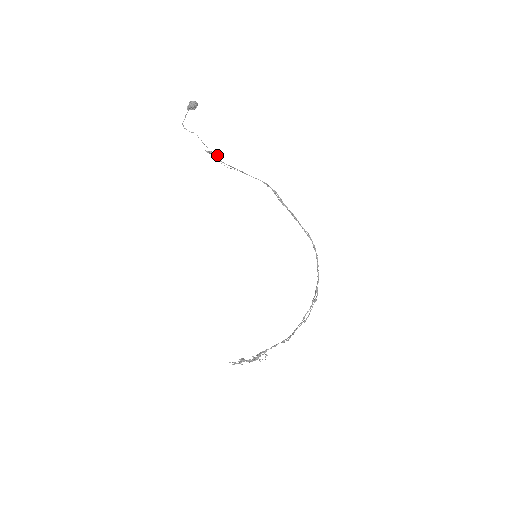
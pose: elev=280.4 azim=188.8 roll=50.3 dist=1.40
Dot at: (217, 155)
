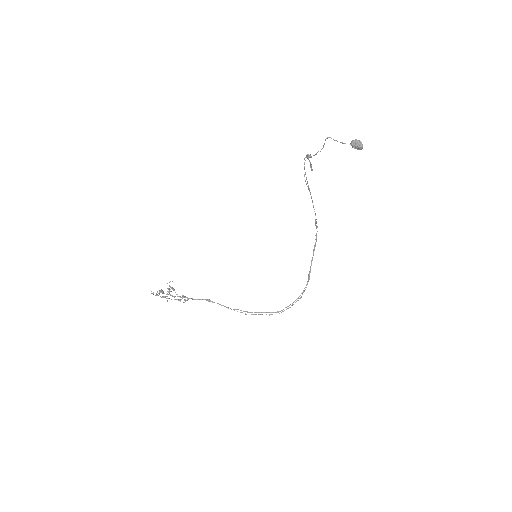
Dot at: (310, 166)
